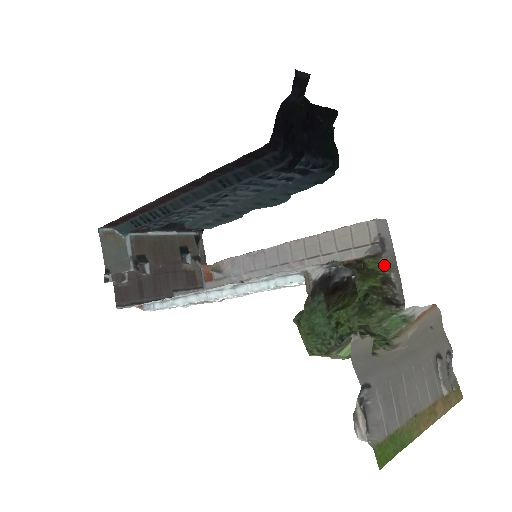
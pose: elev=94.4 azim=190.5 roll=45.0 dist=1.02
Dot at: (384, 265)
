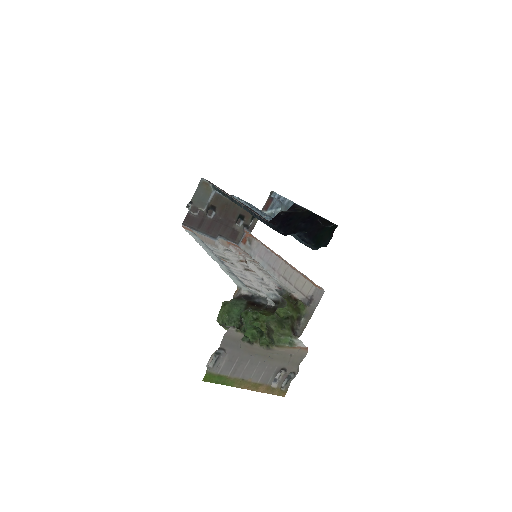
Dot at: (305, 311)
